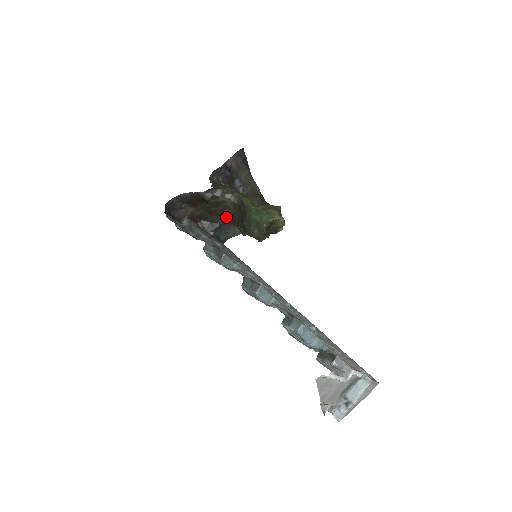
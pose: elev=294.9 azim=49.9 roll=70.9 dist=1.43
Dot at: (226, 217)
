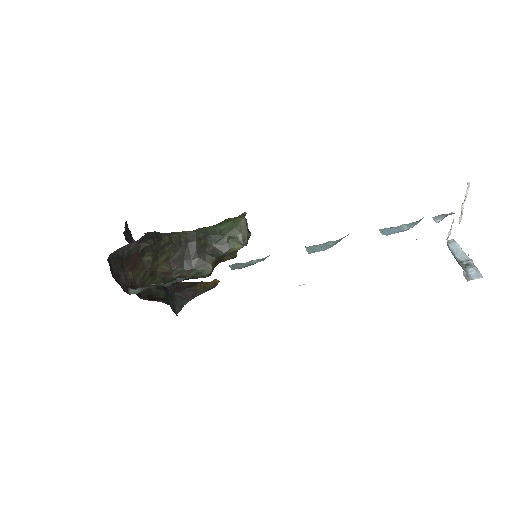
Dot at: (174, 269)
